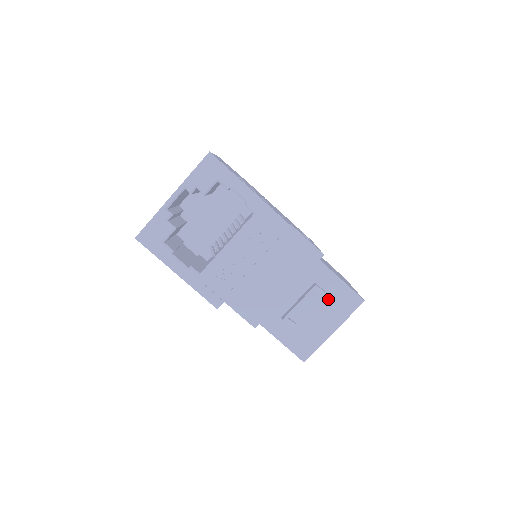
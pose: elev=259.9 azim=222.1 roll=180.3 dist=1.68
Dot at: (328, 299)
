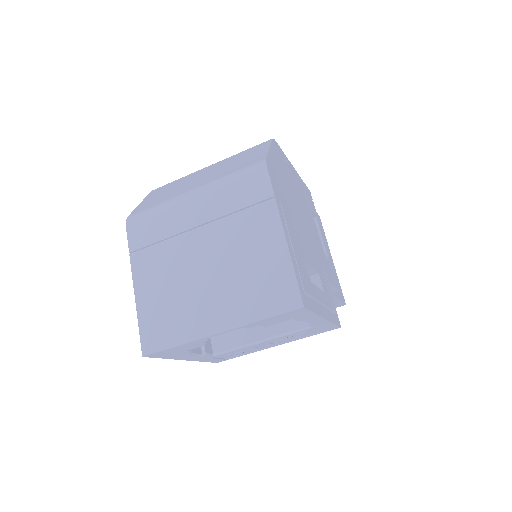
Dot at: occluded
